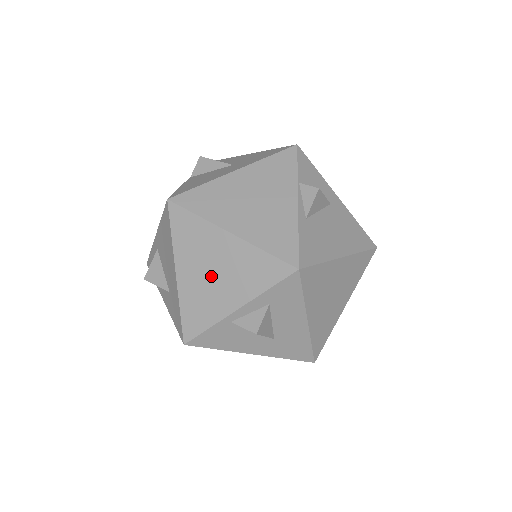
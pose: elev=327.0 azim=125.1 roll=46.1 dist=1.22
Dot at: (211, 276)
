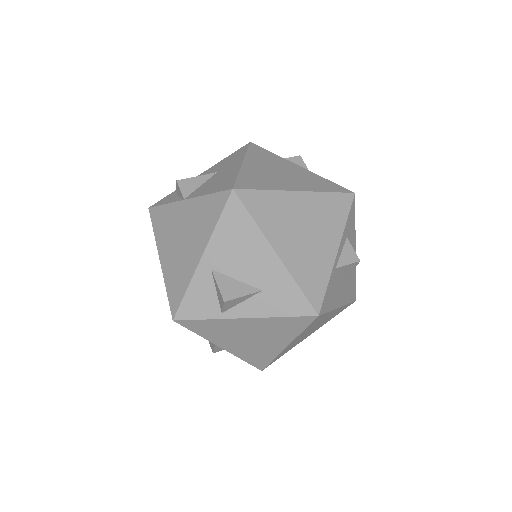
Dot at: (305, 236)
